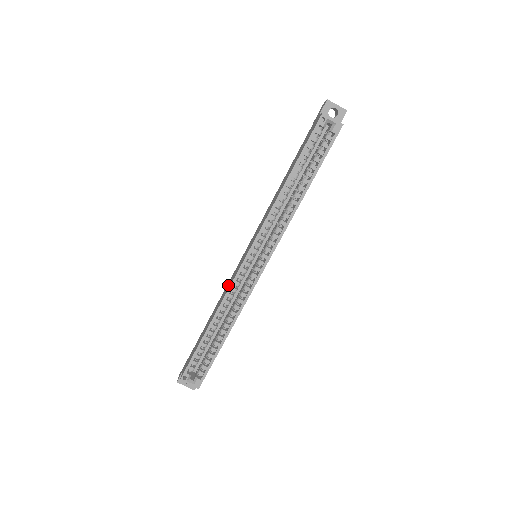
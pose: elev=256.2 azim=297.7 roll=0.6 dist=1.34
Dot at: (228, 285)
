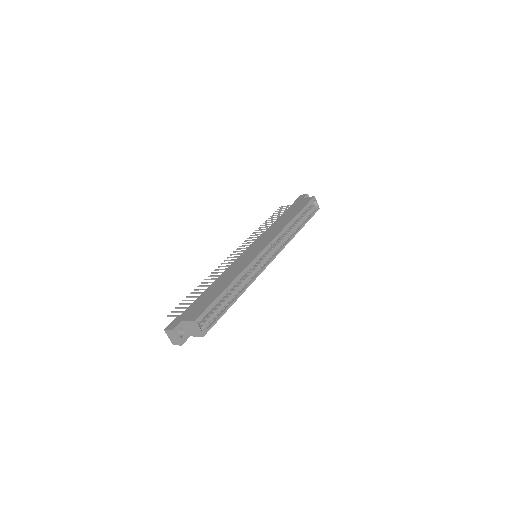
Dot at: (238, 265)
